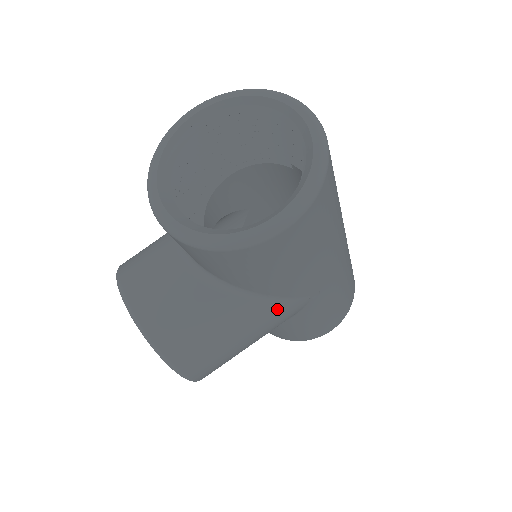
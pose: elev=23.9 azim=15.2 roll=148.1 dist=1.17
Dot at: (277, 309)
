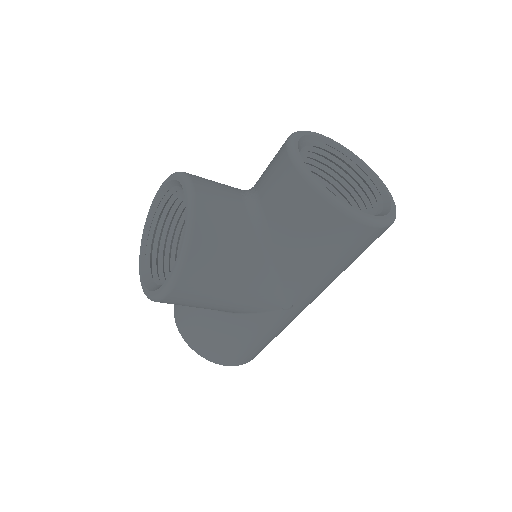
Dot at: (269, 290)
